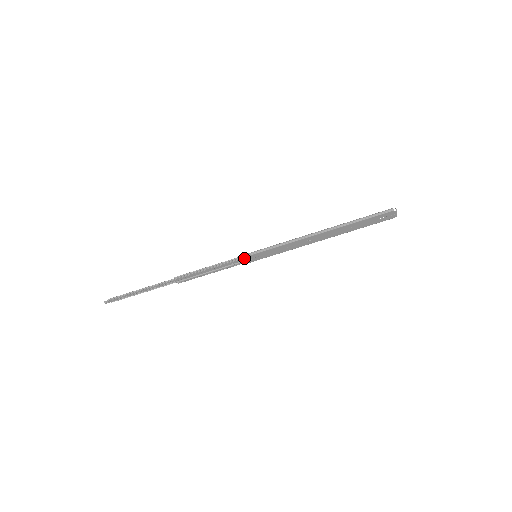
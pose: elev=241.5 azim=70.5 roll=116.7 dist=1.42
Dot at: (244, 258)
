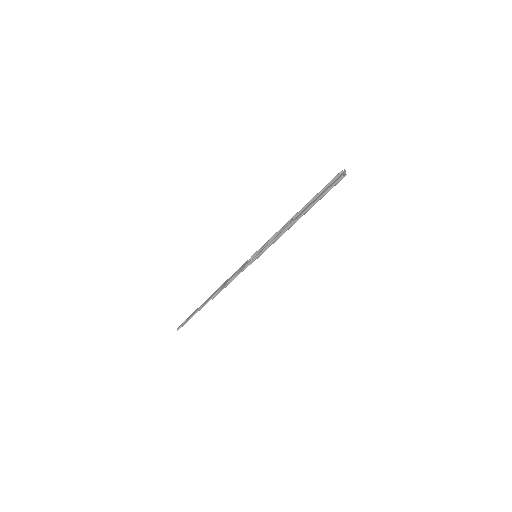
Dot at: (250, 264)
